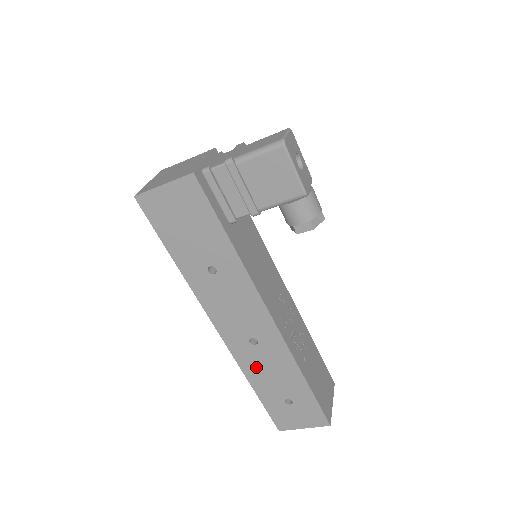
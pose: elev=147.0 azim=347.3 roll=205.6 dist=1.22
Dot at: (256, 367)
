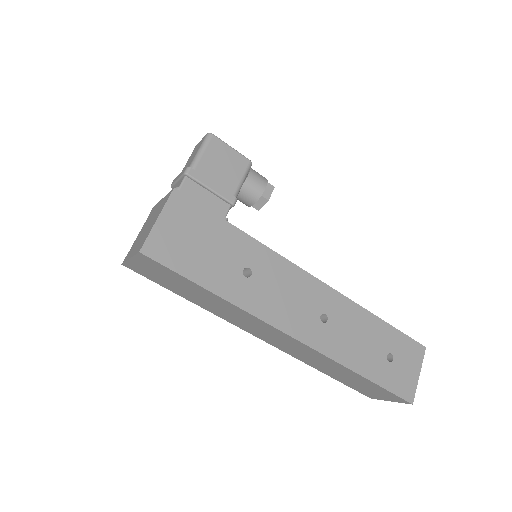
Dot at: (346, 346)
